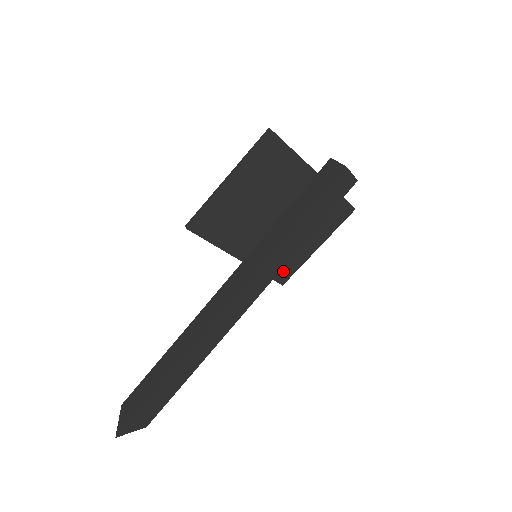
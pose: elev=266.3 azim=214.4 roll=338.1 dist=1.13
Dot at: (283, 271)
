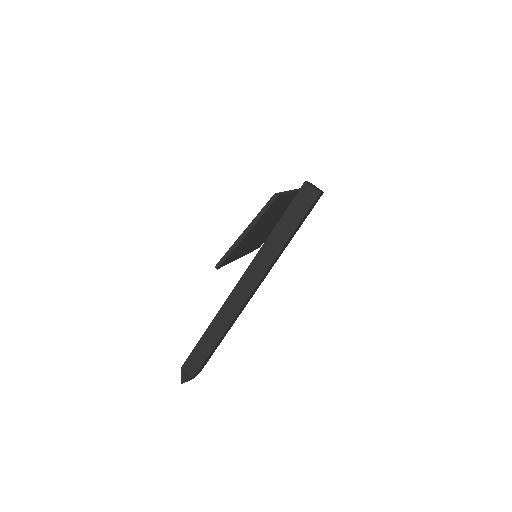
Dot at: (261, 243)
